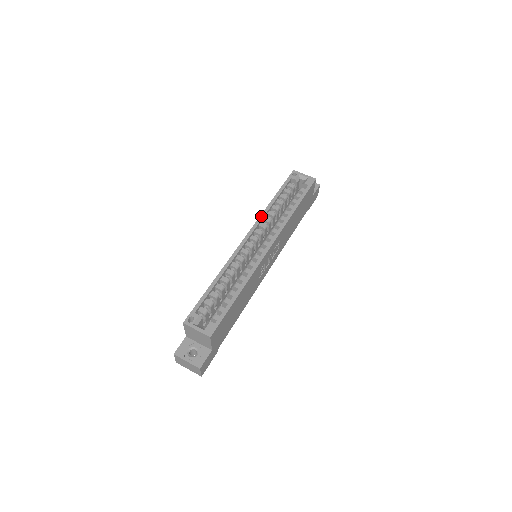
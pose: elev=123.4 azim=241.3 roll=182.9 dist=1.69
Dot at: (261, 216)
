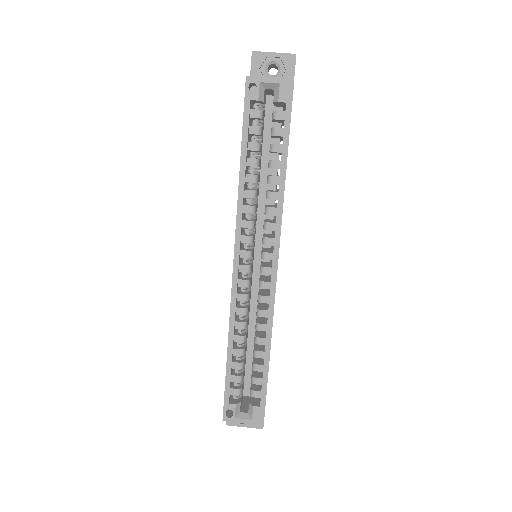
Dot at: (238, 212)
